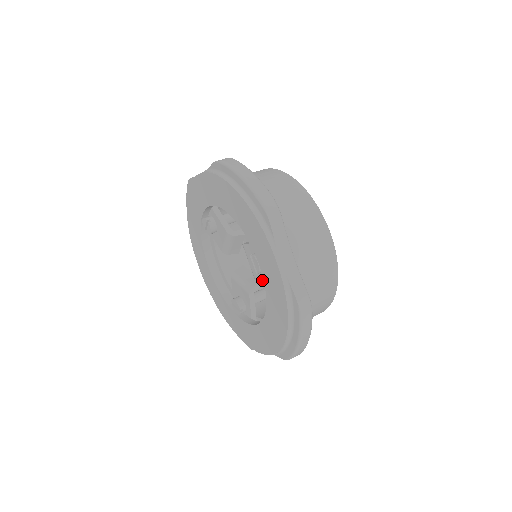
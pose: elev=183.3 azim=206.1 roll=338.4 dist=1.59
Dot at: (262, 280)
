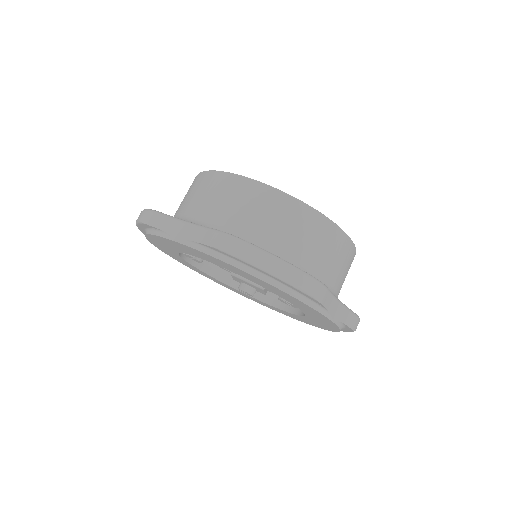
Dot at: occluded
